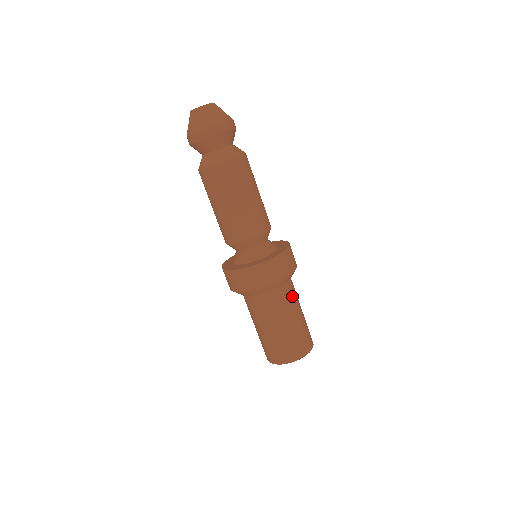
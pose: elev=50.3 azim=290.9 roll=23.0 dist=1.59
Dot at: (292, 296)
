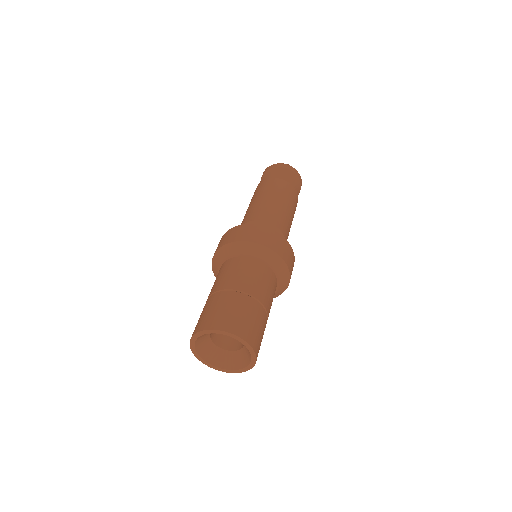
Dot at: occluded
